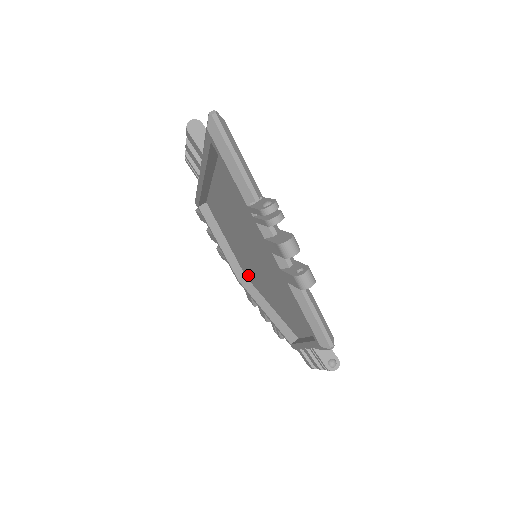
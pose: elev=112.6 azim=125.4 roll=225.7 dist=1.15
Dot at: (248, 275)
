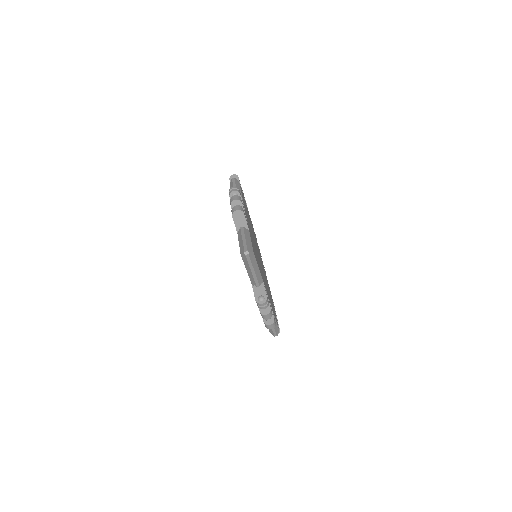
Dot at: occluded
